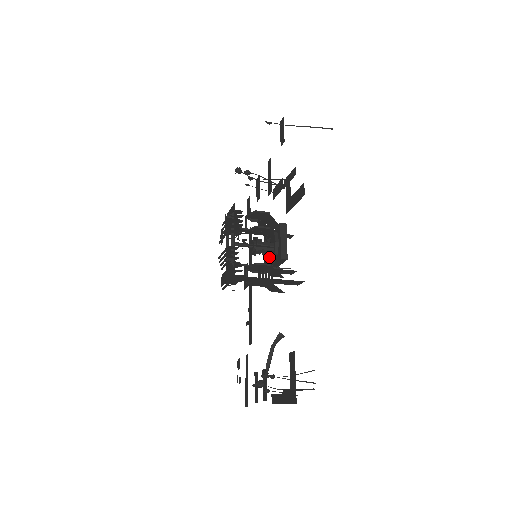
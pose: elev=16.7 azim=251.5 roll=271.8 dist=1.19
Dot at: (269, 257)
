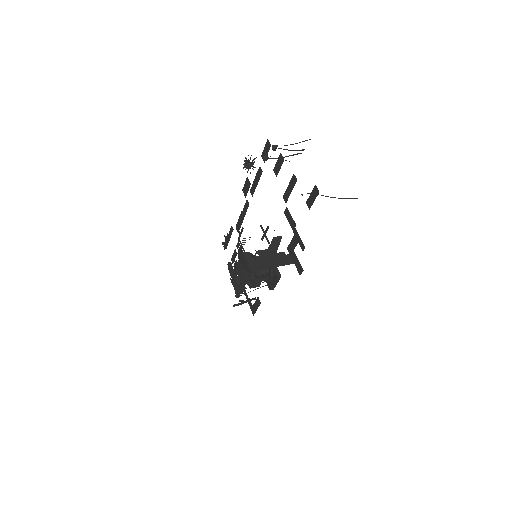
Dot at: occluded
